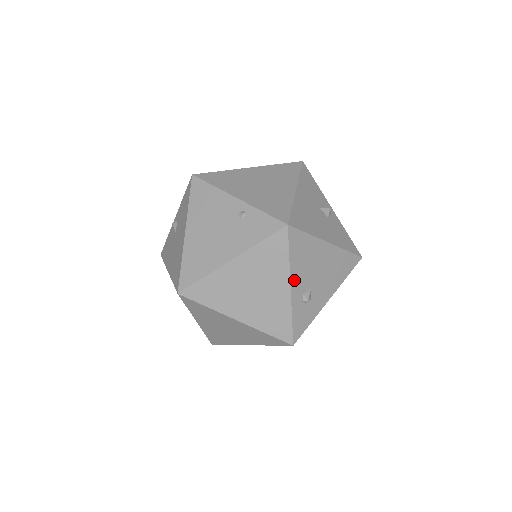
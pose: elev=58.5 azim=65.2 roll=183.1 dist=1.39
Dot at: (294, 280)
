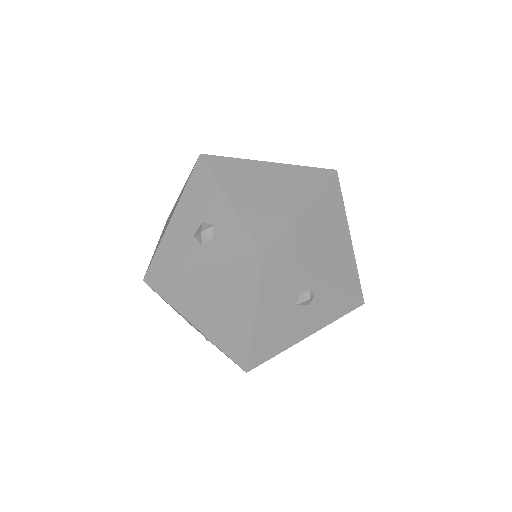
Dot at: occluded
